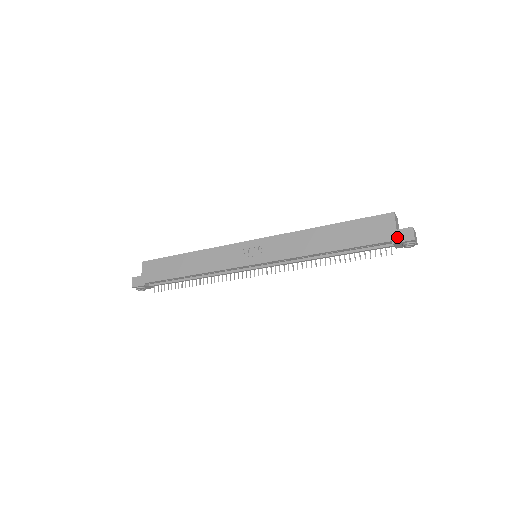
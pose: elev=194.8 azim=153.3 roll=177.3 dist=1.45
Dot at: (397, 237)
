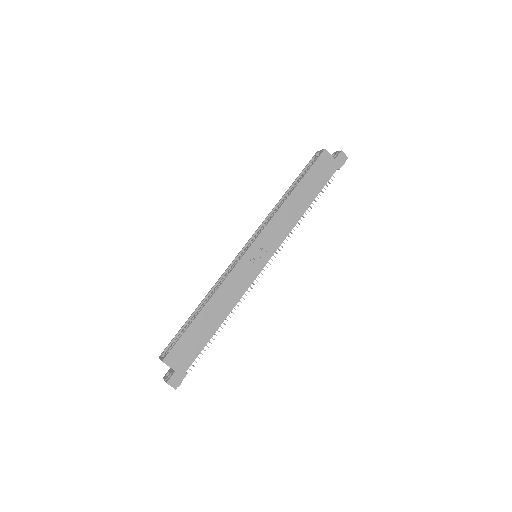
Dot at: (339, 163)
